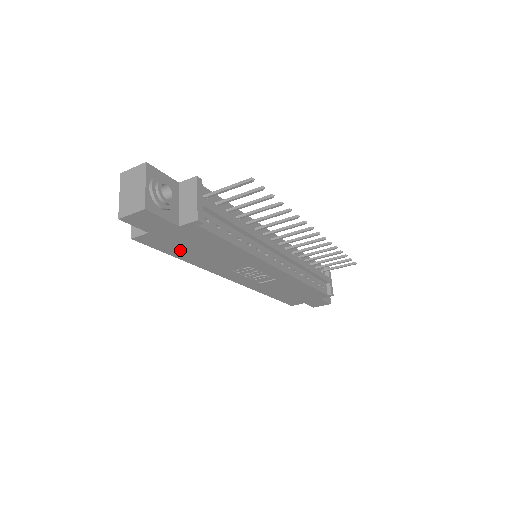
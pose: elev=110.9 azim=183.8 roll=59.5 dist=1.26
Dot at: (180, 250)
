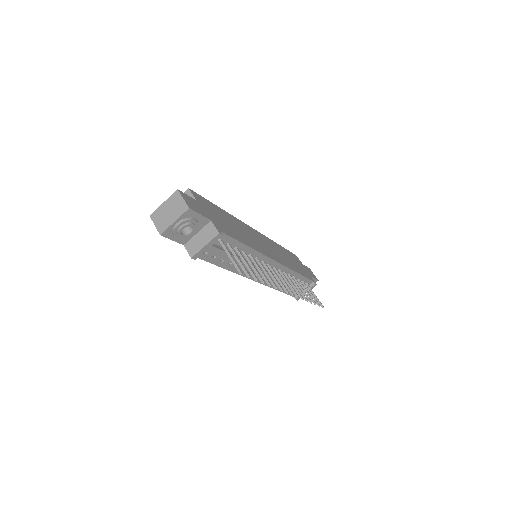
Dot at: occluded
